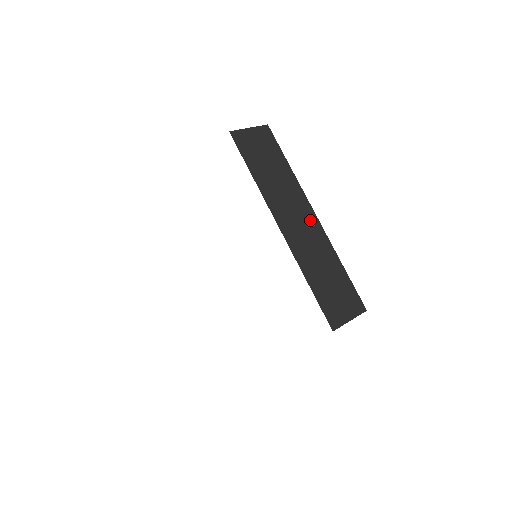
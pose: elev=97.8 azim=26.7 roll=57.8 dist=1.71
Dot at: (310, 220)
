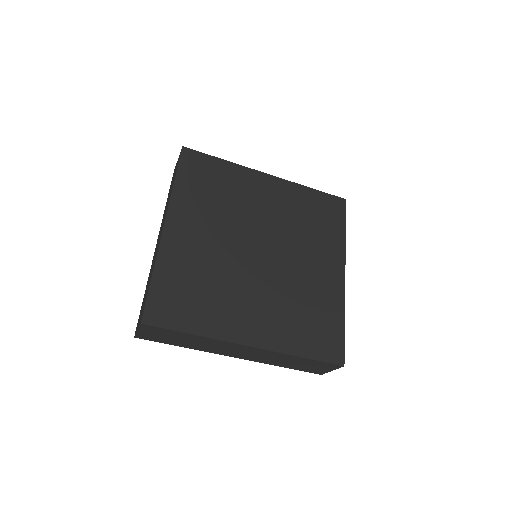
Dot at: (248, 349)
